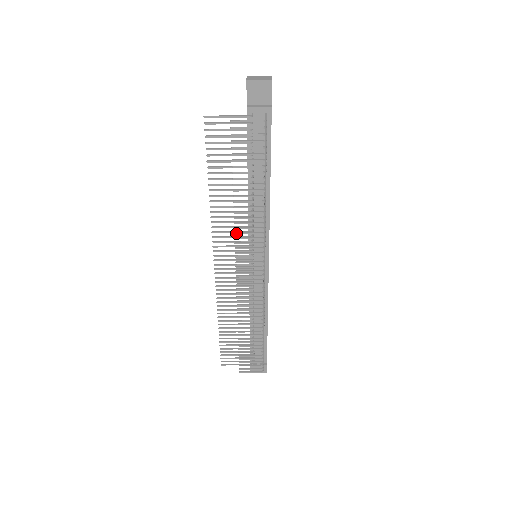
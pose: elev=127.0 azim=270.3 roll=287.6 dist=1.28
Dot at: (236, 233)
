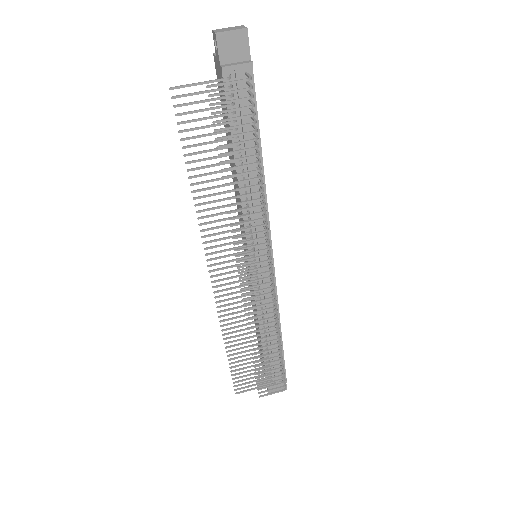
Dot at: (233, 231)
